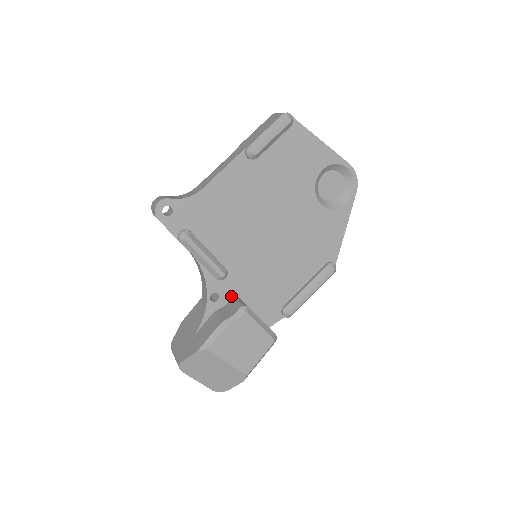
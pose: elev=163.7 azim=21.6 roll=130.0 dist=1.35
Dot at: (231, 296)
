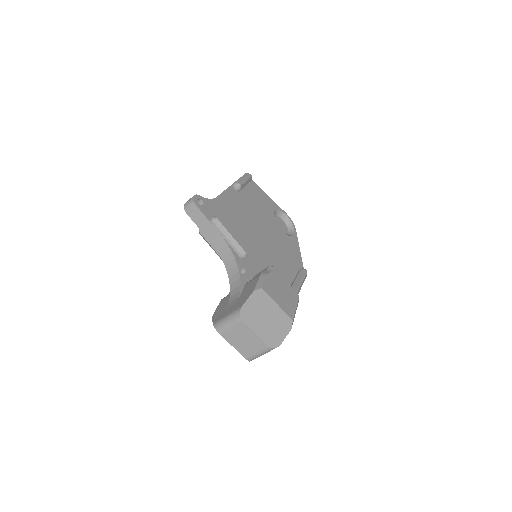
Dot at: (253, 274)
